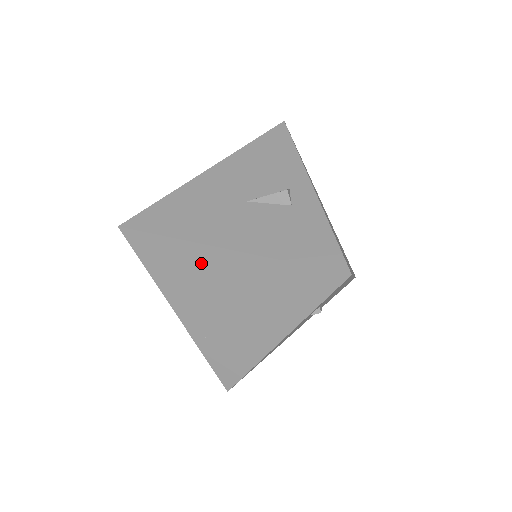
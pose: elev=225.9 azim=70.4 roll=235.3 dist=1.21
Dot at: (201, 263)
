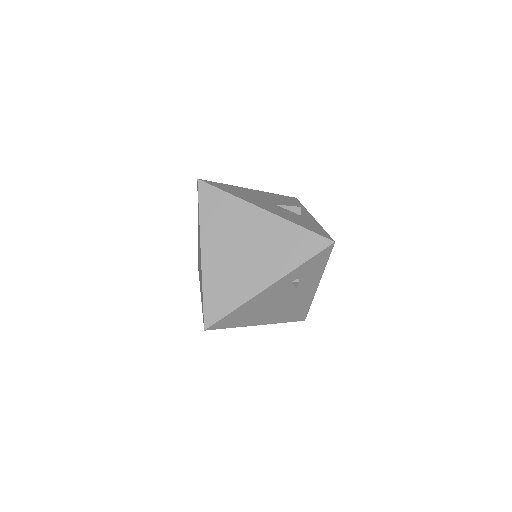
Dot at: (241, 215)
